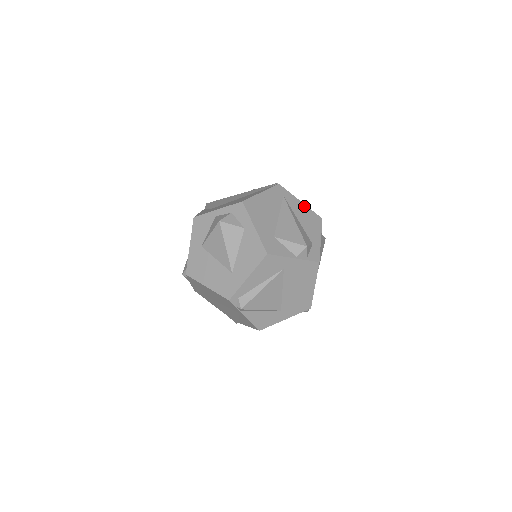
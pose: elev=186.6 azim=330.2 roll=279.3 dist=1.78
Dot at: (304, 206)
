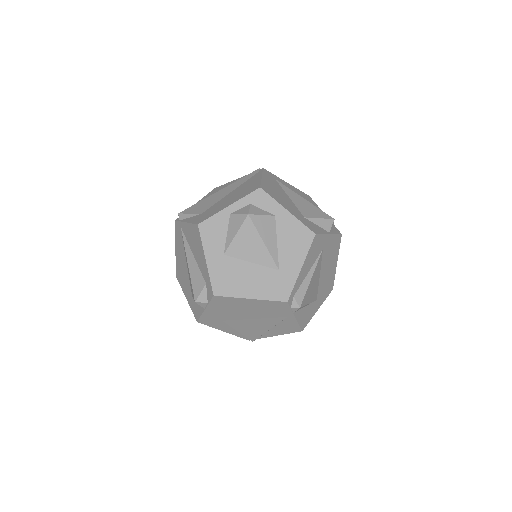
Dot at: (292, 187)
